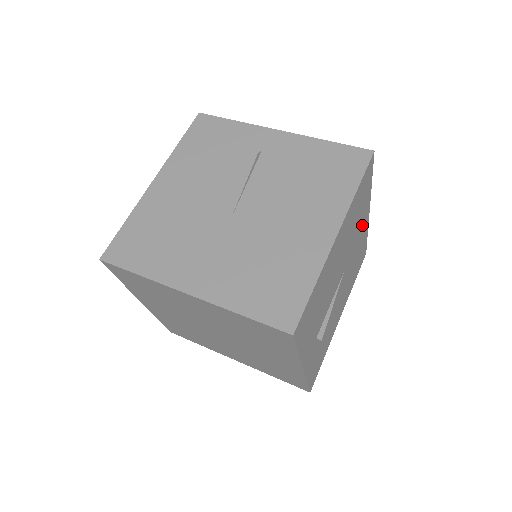
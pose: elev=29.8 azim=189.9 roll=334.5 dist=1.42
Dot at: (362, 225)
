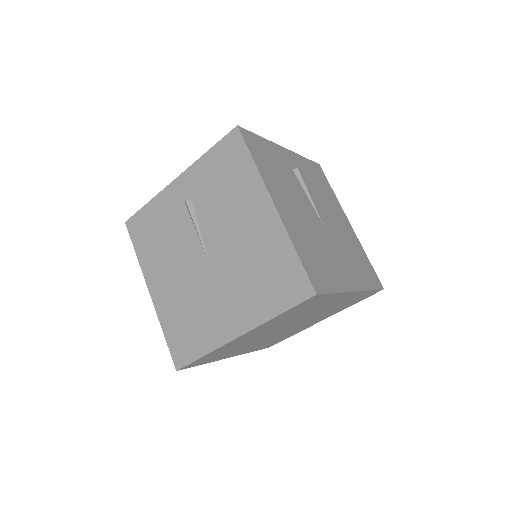
Dot at: occluded
